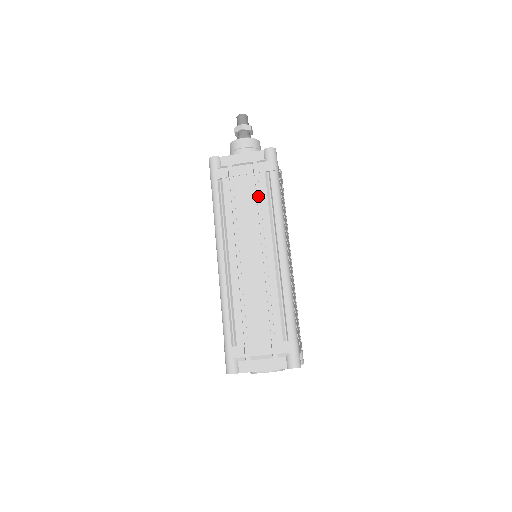
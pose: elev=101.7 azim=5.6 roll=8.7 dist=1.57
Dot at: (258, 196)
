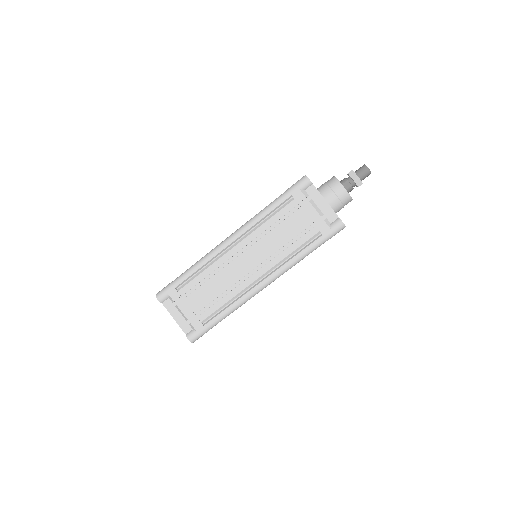
Dot at: (297, 237)
